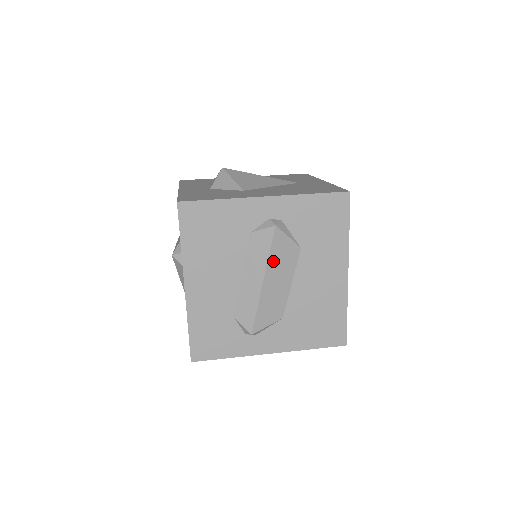
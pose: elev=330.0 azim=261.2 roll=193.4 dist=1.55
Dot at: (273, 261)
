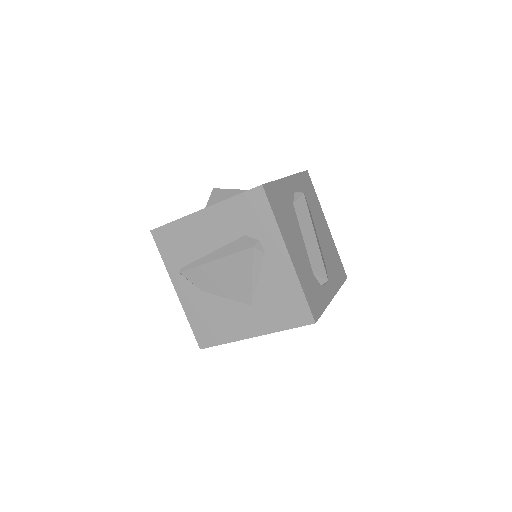
Dot at: (311, 220)
